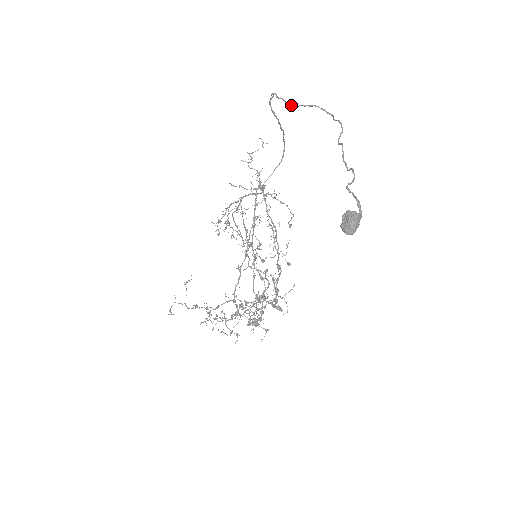
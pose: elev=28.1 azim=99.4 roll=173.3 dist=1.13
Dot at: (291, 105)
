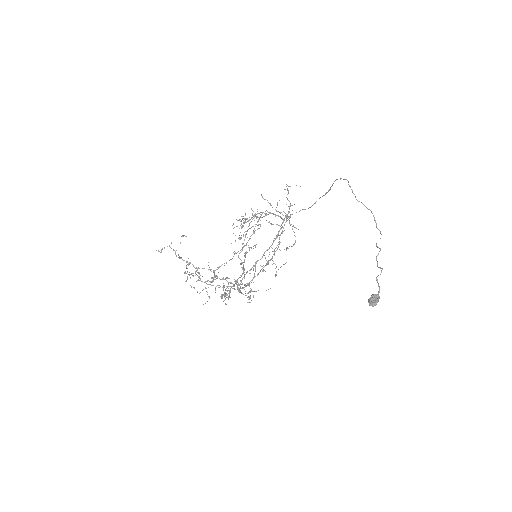
Dot at: occluded
